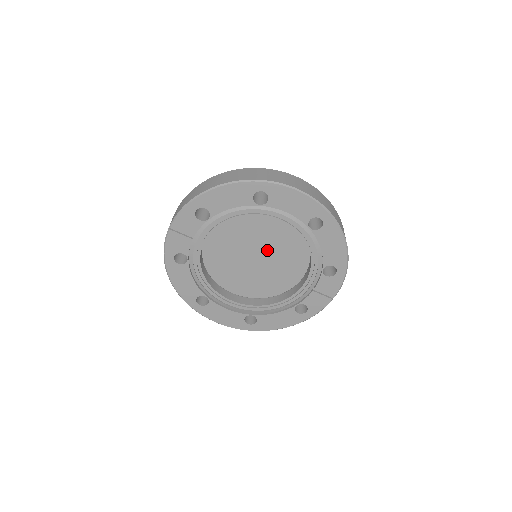
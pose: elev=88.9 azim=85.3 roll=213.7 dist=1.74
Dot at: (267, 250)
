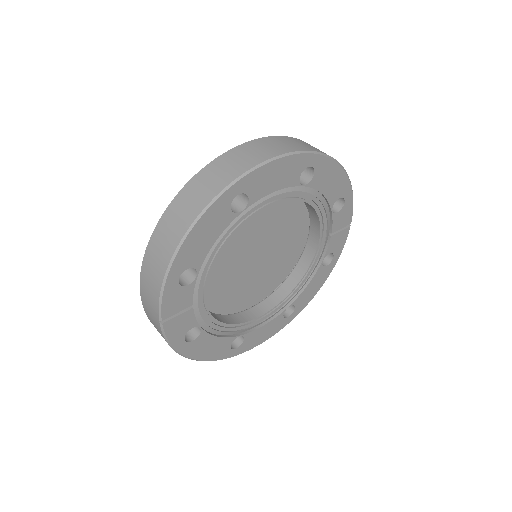
Dot at: (262, 241)
